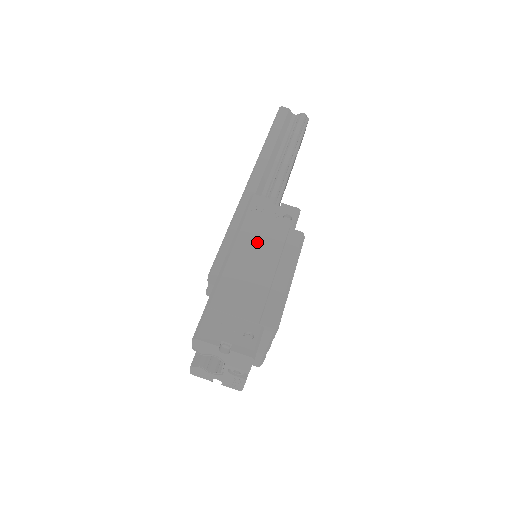
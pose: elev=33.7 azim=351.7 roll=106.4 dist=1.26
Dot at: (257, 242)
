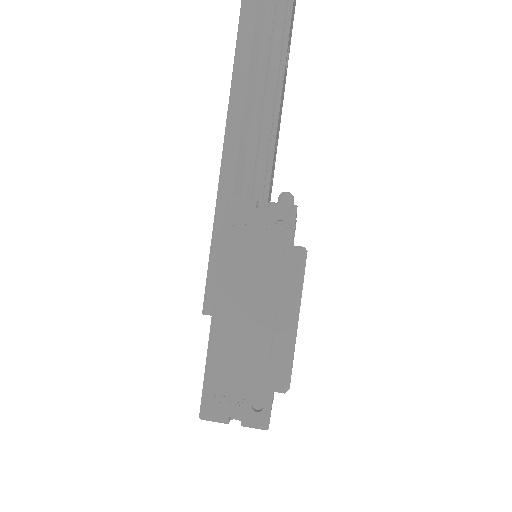
Dot at: (246, 278)
